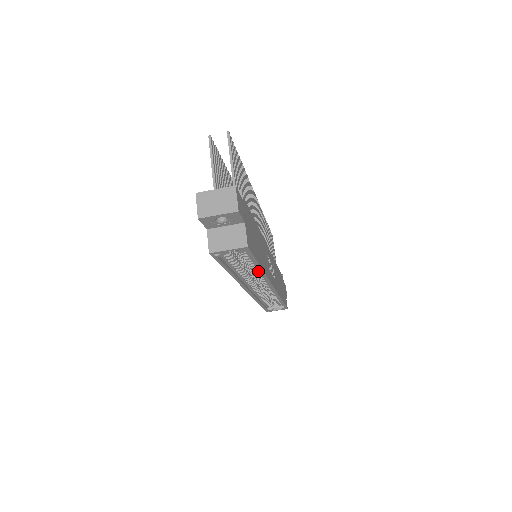
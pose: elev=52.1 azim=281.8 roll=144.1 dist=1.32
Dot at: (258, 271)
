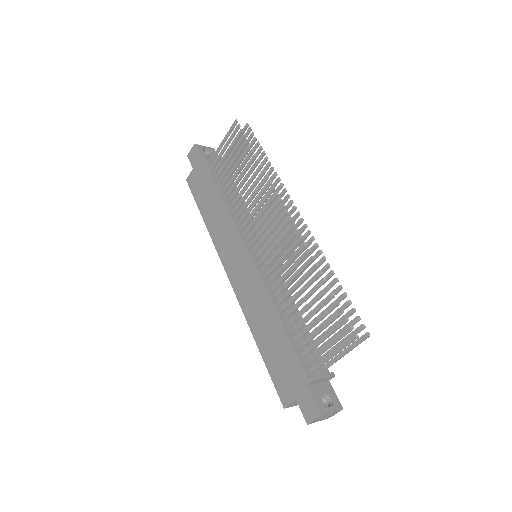
Dot at: occluded
